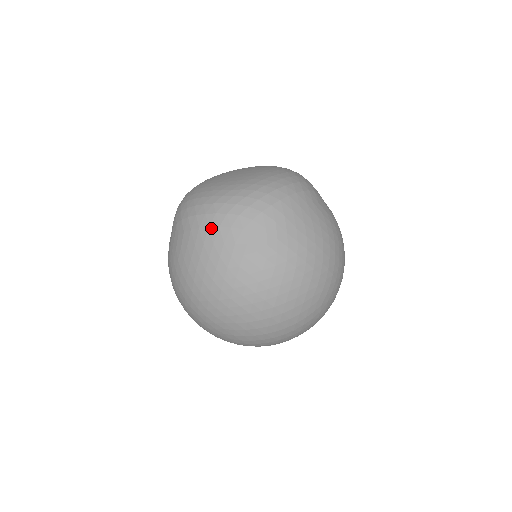
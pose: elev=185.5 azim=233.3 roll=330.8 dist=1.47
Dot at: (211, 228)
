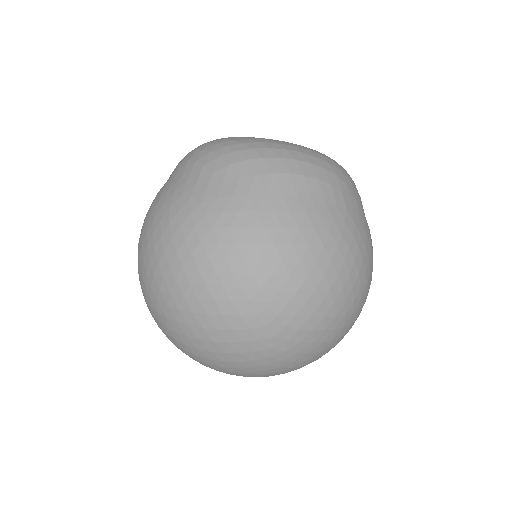
Dot at: (308, 177)
